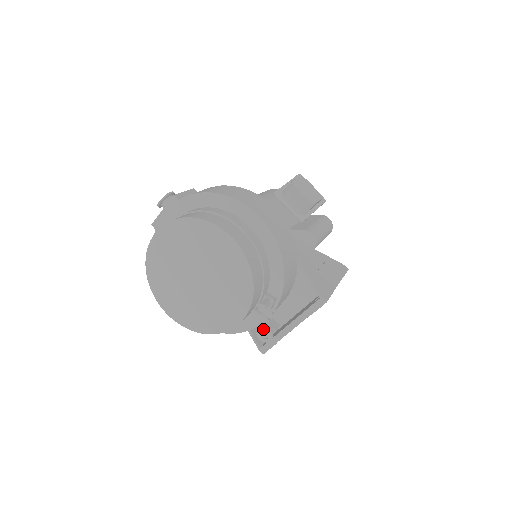
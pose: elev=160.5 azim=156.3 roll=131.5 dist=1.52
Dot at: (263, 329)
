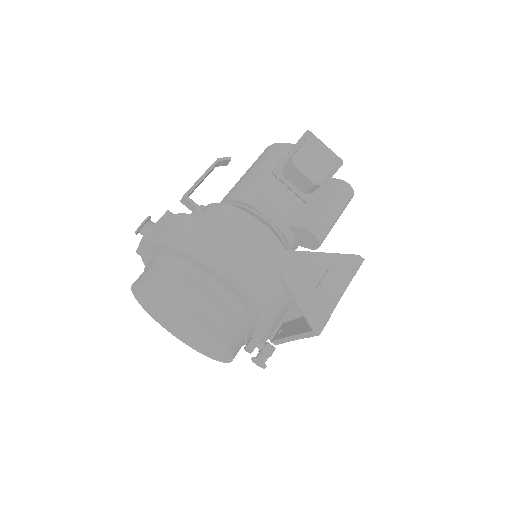
Dot at: (256, 360)
